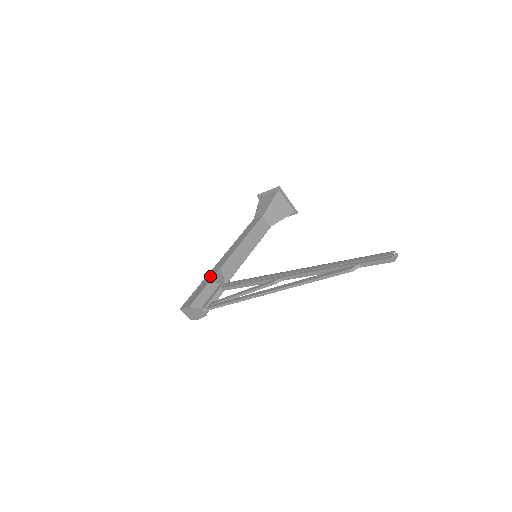
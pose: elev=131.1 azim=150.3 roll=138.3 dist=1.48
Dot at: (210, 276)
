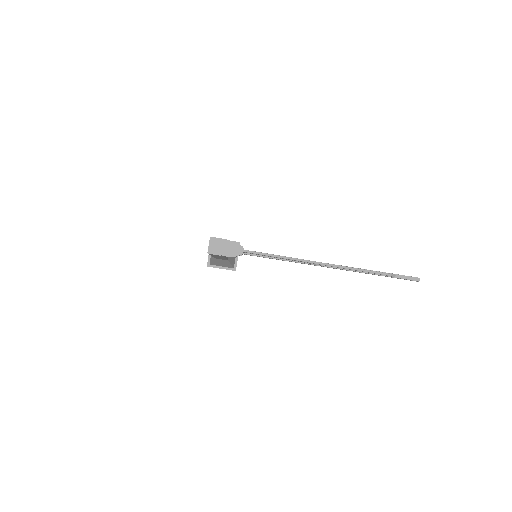
Dot at: occluded
